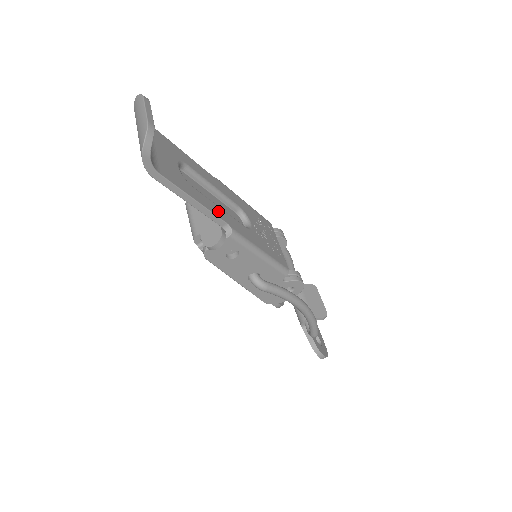
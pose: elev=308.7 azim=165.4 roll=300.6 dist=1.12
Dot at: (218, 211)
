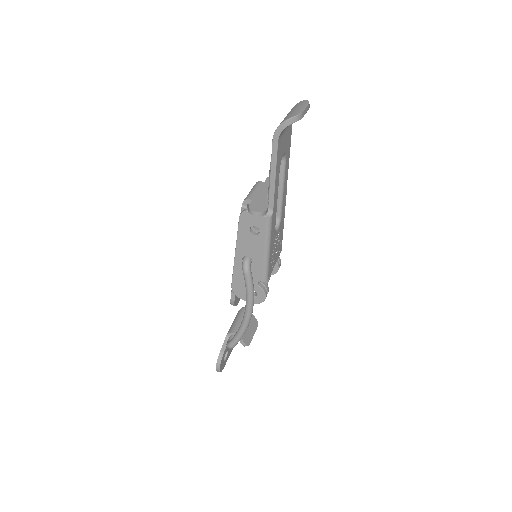
Dot at: (276, 198)
